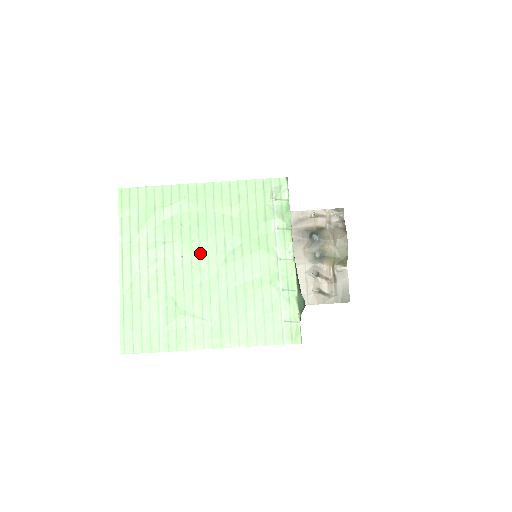
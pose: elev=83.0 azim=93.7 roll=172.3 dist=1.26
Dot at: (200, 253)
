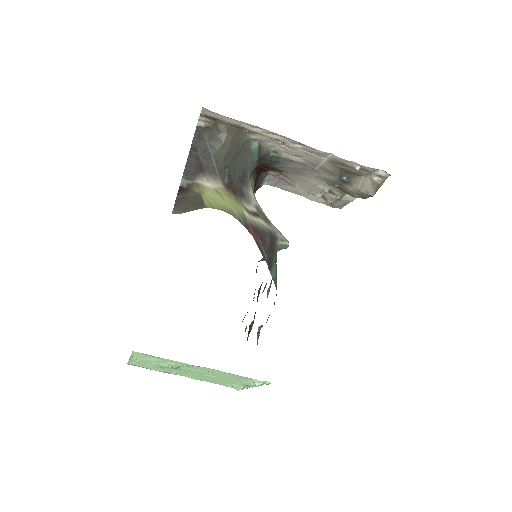
Dot at: (190, 371)
